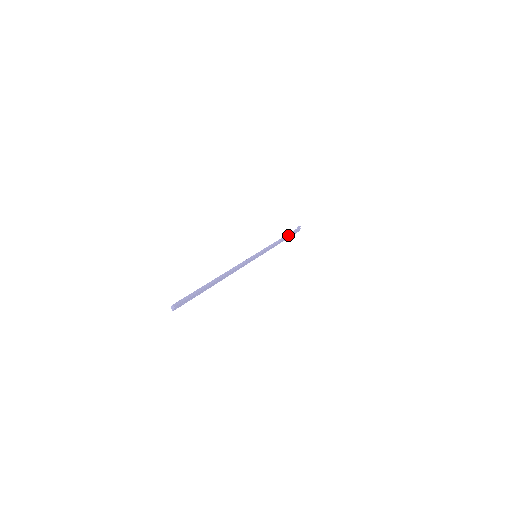
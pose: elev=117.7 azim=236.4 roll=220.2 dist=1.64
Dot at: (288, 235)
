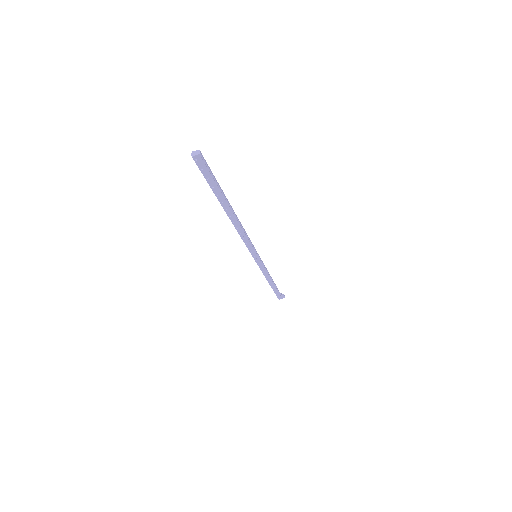
Dot at: (276, 287)
